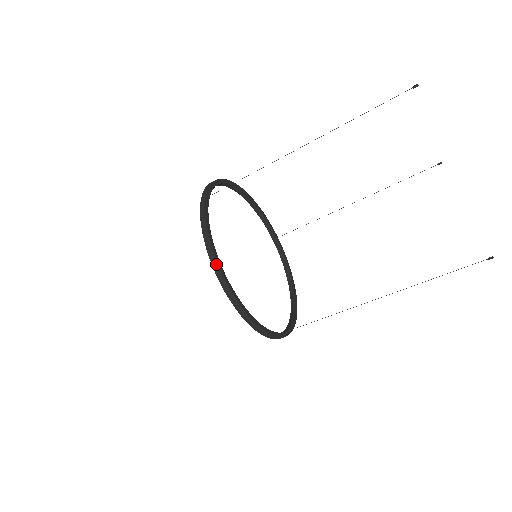
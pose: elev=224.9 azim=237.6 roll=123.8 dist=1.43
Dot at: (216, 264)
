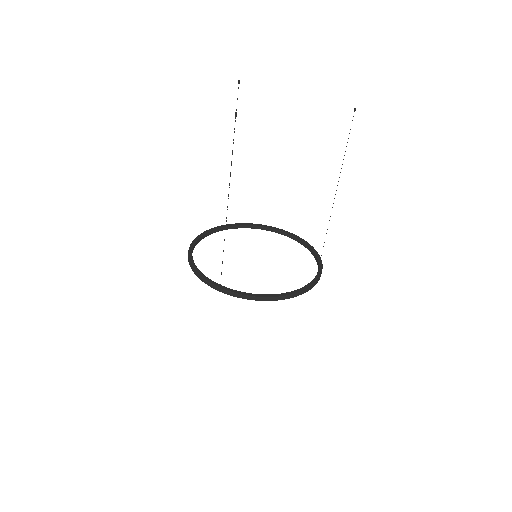
Dot at: (191, 244)
